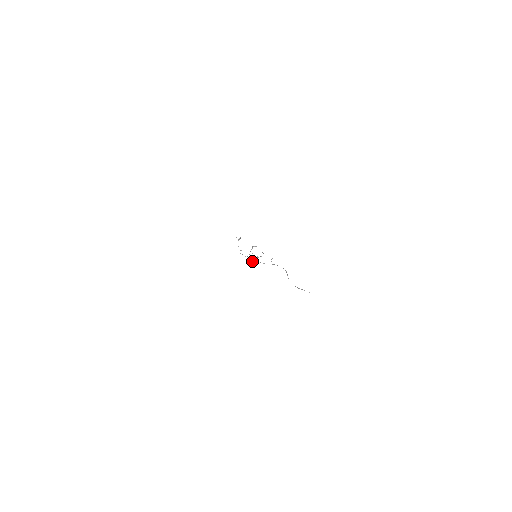
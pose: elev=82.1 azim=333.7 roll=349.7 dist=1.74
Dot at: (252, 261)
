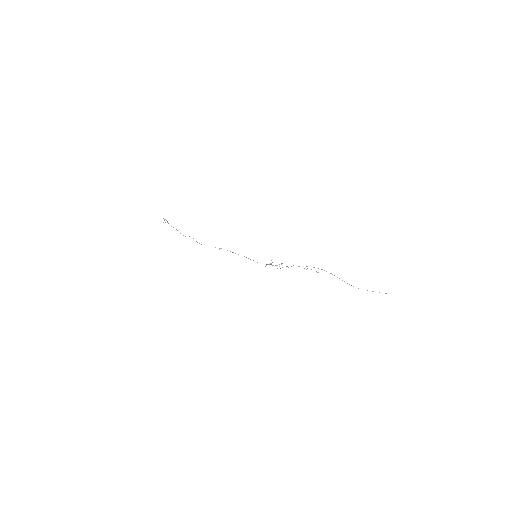
Dot at: occluded
